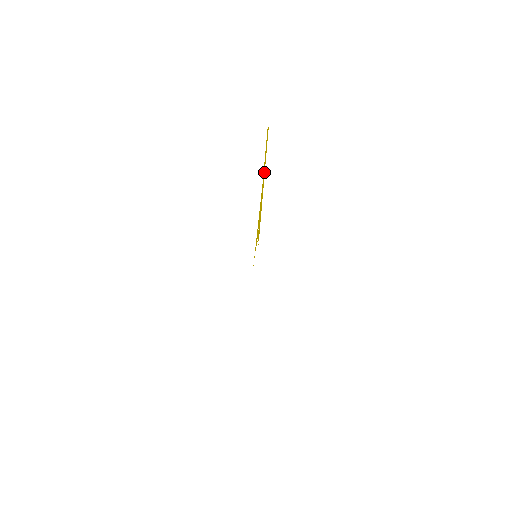
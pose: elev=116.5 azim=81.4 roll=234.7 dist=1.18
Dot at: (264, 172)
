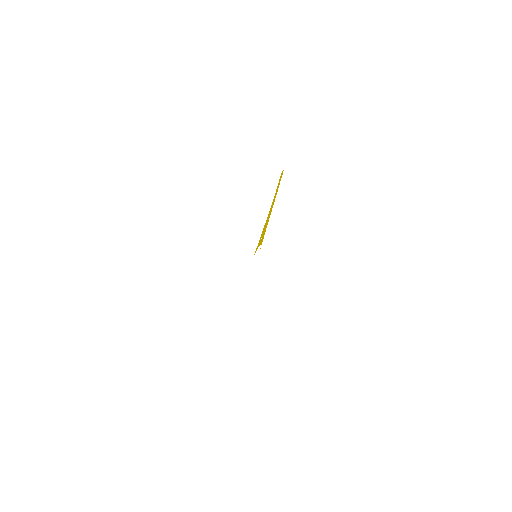
Dot at: occluded
